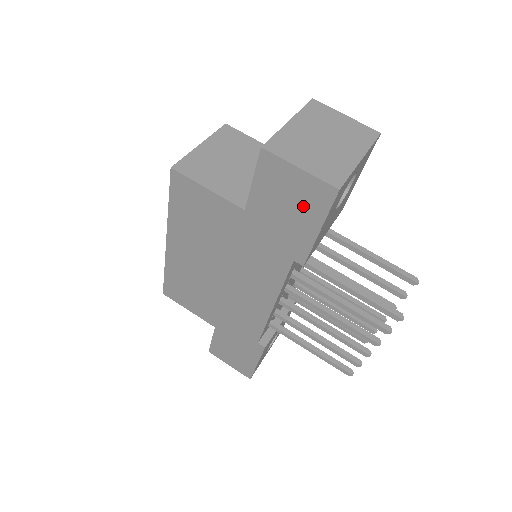
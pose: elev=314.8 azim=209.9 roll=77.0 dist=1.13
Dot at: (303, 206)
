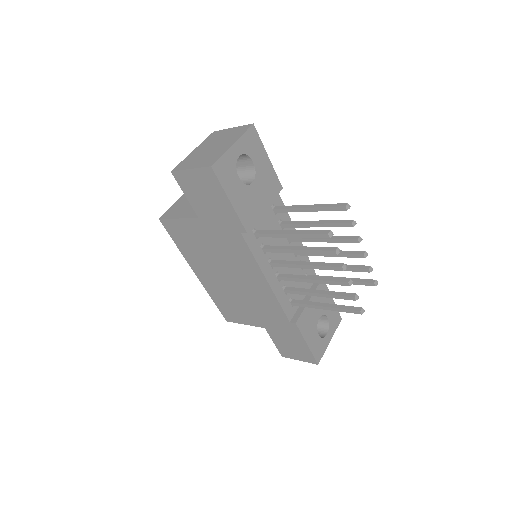
Dot at: (211, 191)
